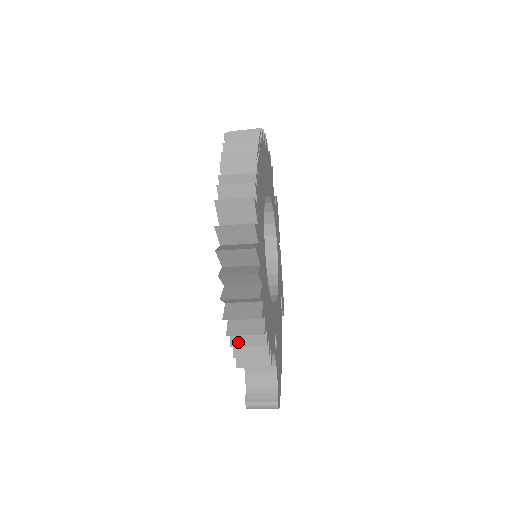
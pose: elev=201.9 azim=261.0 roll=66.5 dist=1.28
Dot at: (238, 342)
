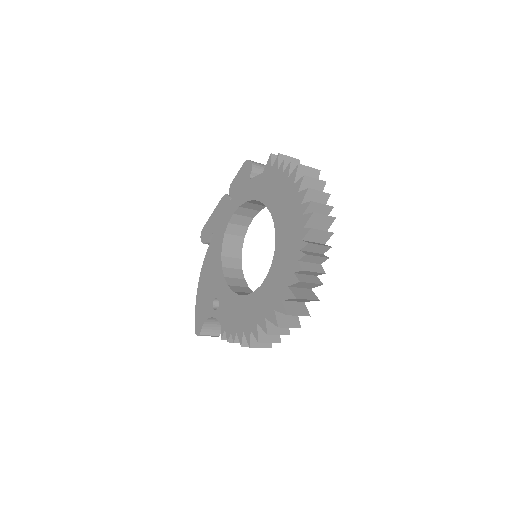
Dot at: occluded
